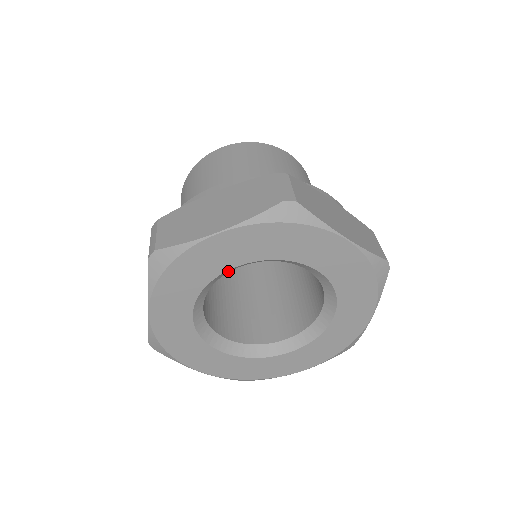
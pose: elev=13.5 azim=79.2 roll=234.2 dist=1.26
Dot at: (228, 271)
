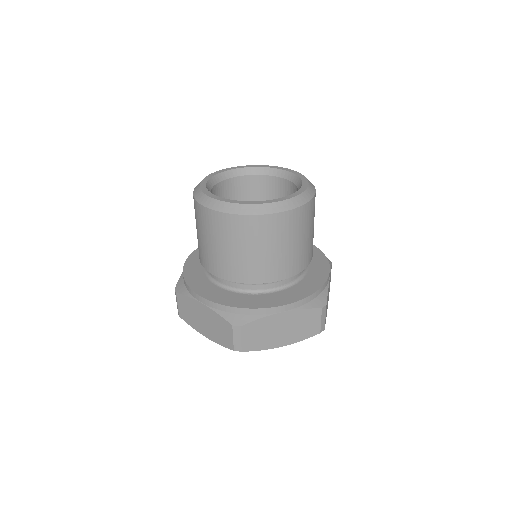
Dot at: occluded
